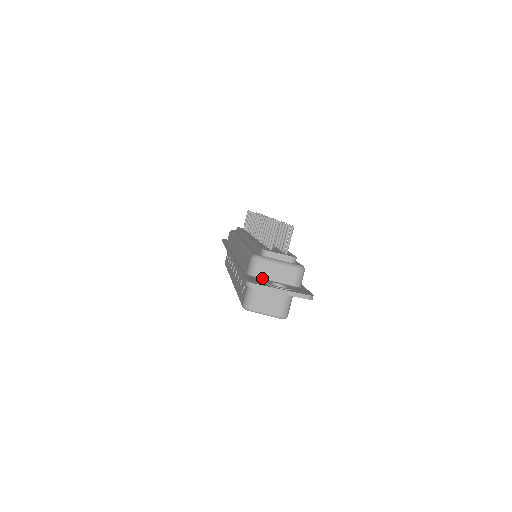
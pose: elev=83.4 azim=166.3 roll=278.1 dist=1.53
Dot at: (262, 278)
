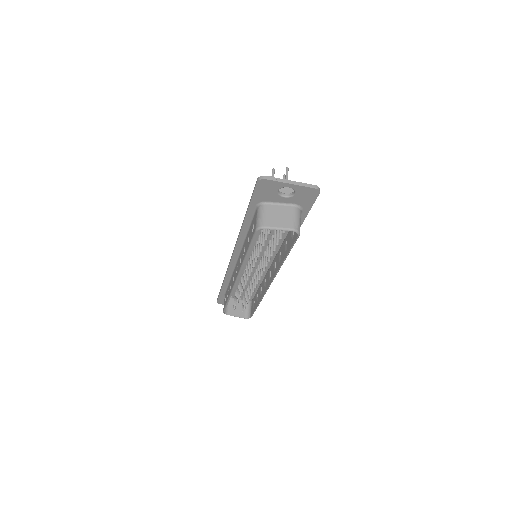
Dot at: occluded
